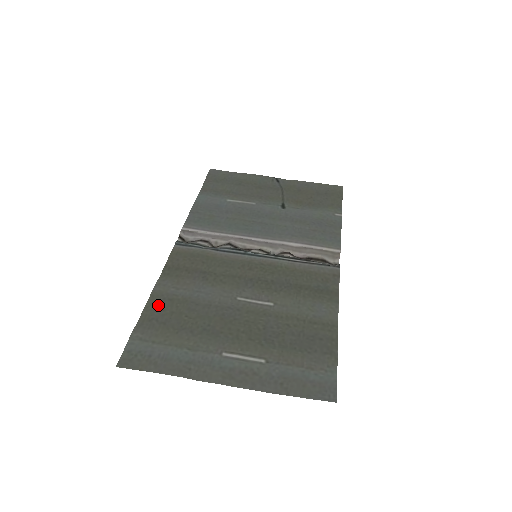
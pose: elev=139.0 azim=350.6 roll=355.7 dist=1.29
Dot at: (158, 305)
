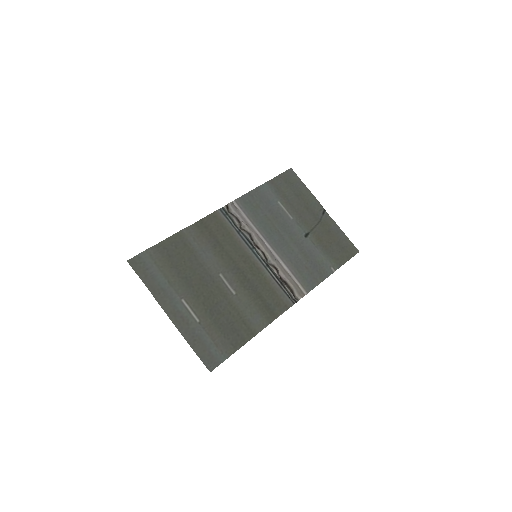
Dot at: (176, 242)
